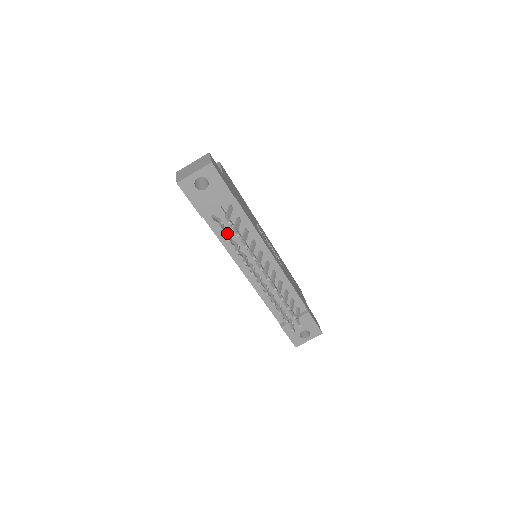
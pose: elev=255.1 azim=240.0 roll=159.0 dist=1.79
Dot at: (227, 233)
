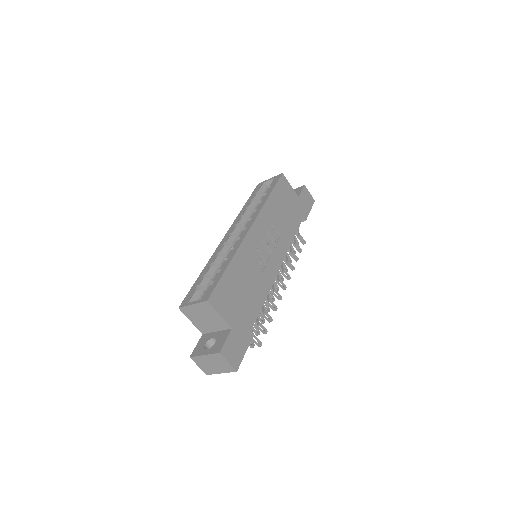
Dot at: (252, 329)
